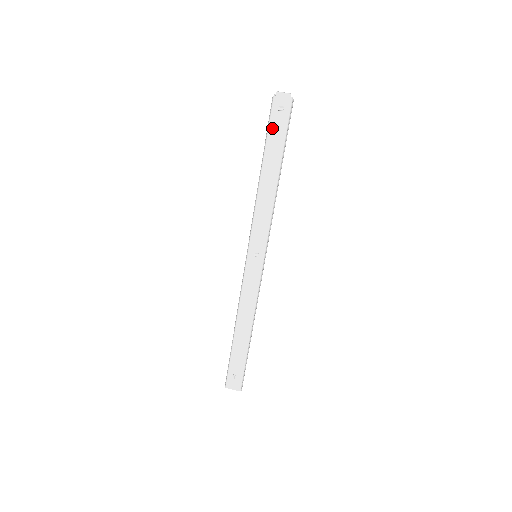
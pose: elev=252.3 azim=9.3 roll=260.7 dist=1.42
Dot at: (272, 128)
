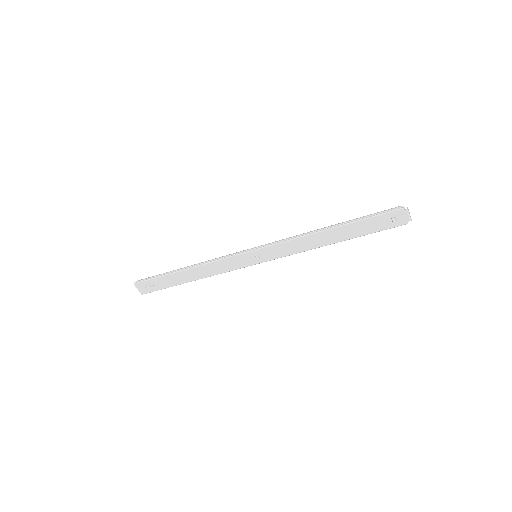
Dot at: (373, 220)
